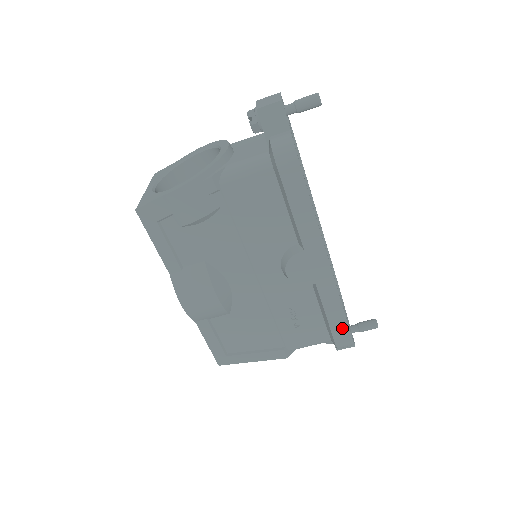
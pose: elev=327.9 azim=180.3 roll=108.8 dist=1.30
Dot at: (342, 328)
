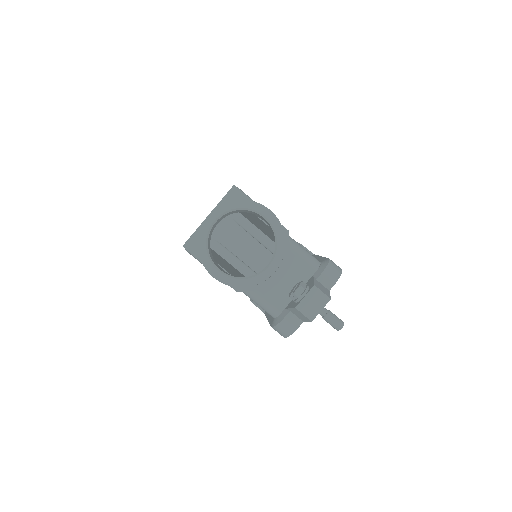
Dot at: occluded
